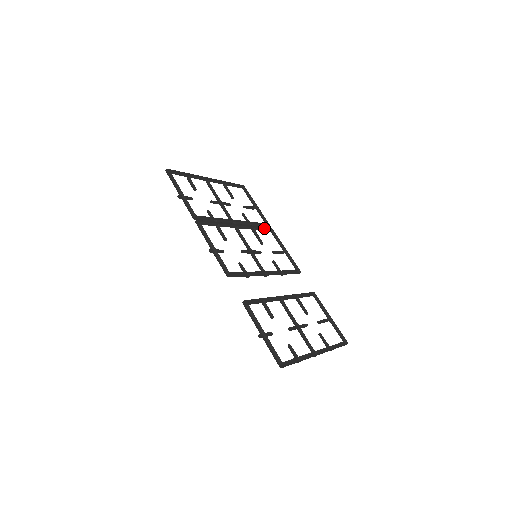
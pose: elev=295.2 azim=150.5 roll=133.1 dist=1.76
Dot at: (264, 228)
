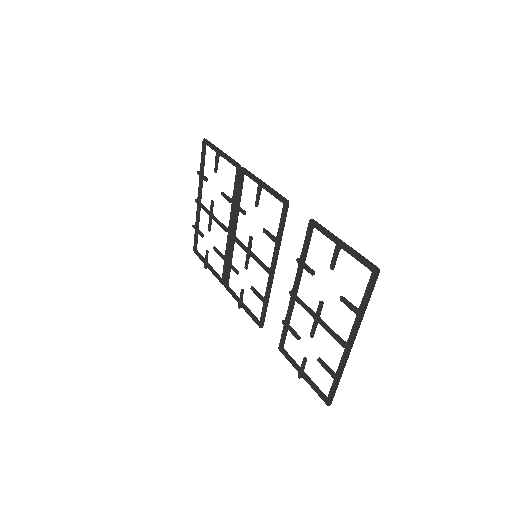
Dot at: occluded
